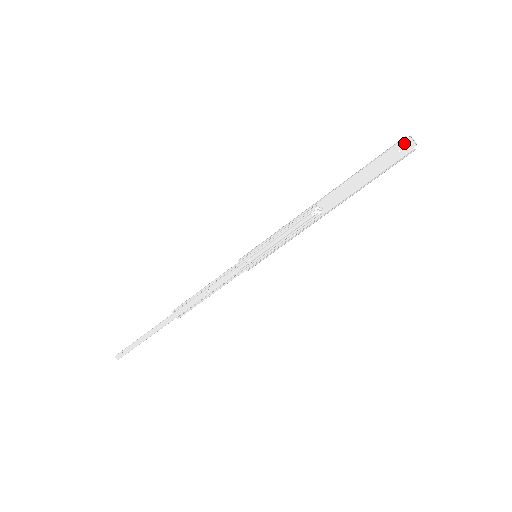
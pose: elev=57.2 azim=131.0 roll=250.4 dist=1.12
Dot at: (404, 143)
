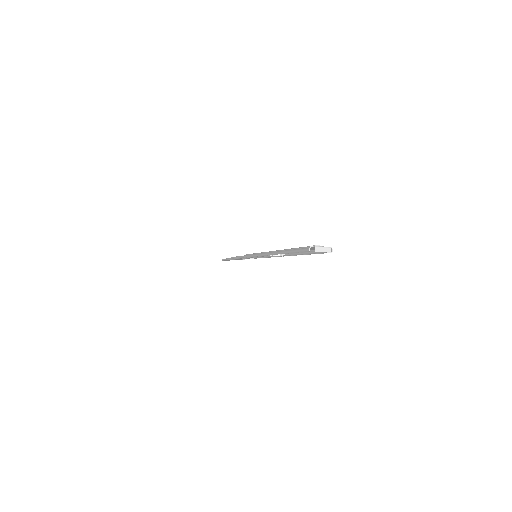
Dot at: (313, 247)
